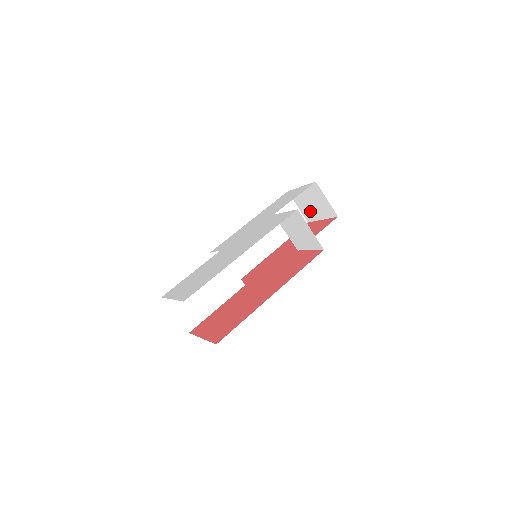
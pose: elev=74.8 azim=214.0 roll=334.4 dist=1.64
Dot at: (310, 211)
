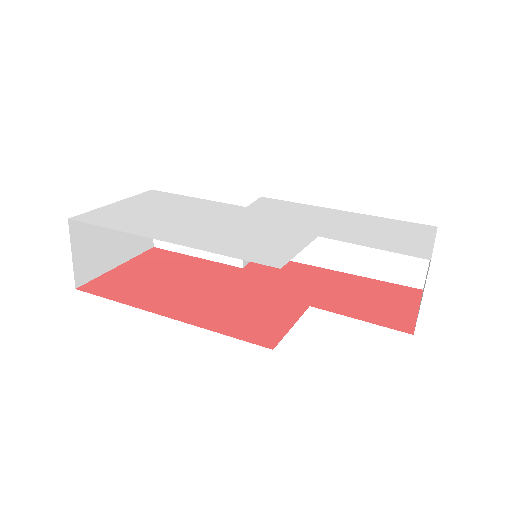
Dot at: occluded
